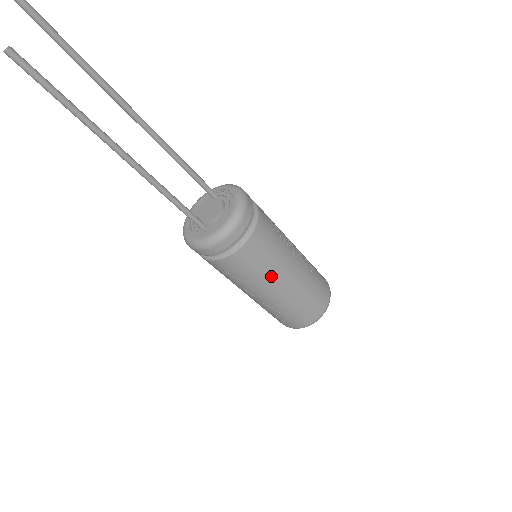
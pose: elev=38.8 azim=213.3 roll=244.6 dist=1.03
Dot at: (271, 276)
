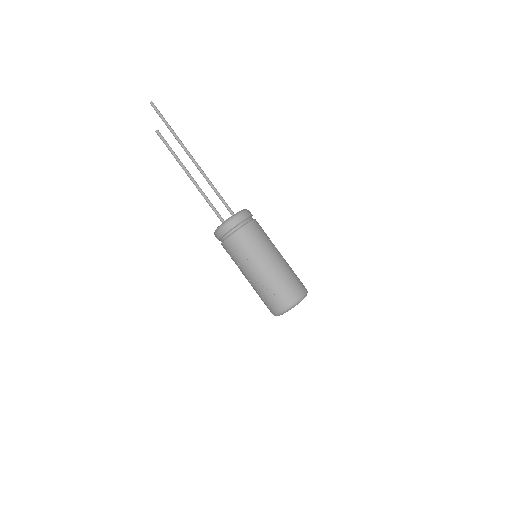
Dot at: (260, 253)
